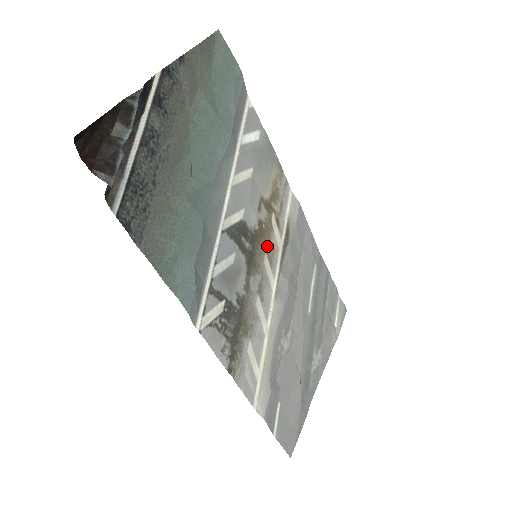
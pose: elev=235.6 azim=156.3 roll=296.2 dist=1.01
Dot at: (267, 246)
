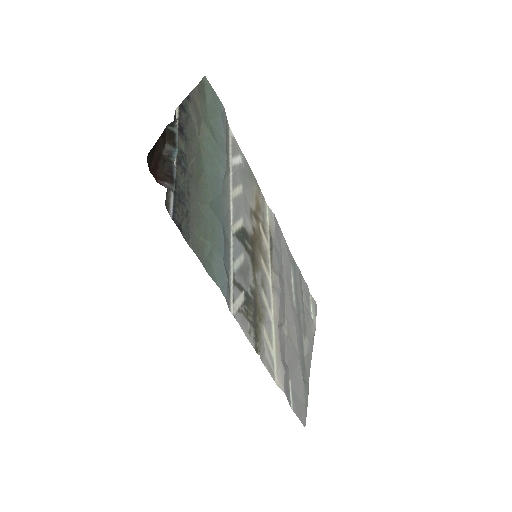
Dot at: (261, 248)
